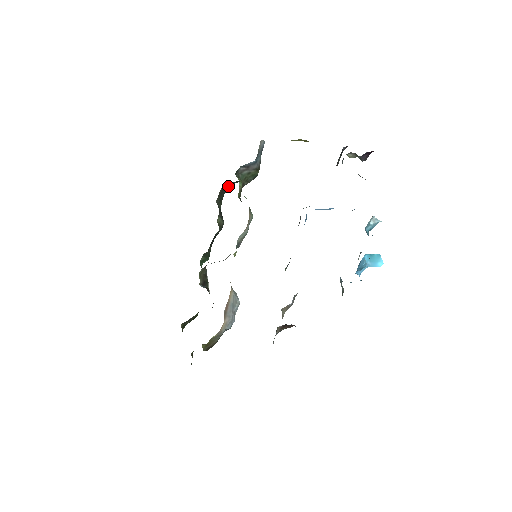
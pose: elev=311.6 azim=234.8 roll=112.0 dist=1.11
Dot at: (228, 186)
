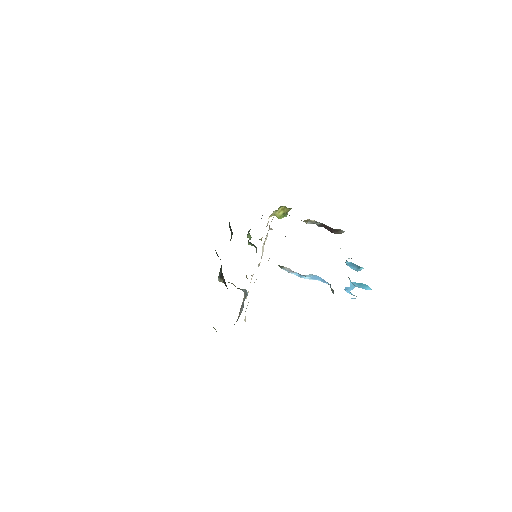
Dot at: occluded
